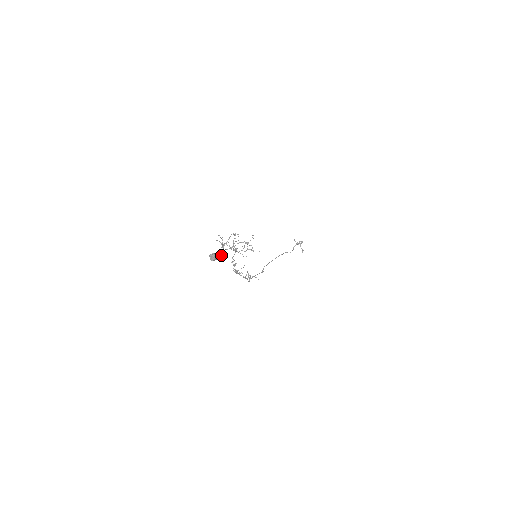
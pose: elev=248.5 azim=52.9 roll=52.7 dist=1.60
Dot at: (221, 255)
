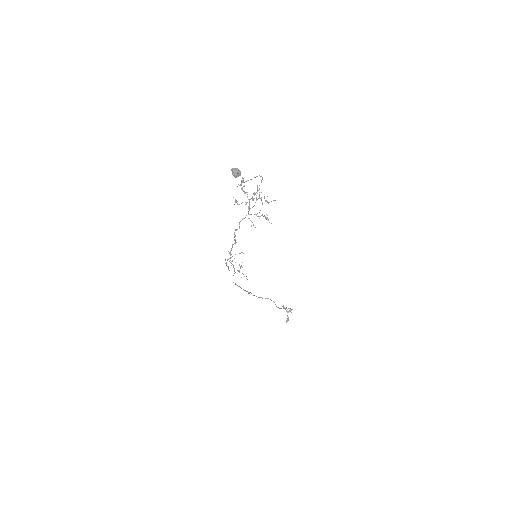
Dot at: (242, 181)
